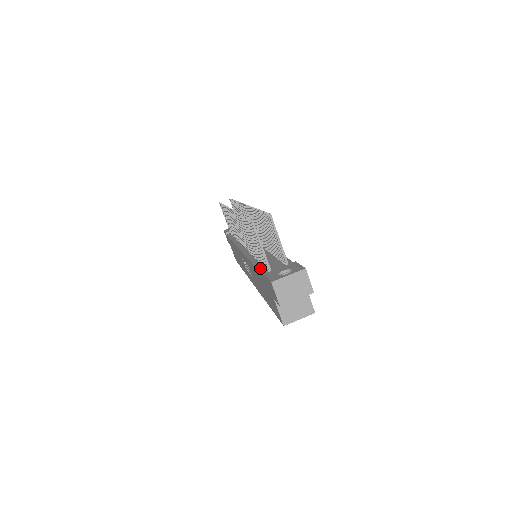
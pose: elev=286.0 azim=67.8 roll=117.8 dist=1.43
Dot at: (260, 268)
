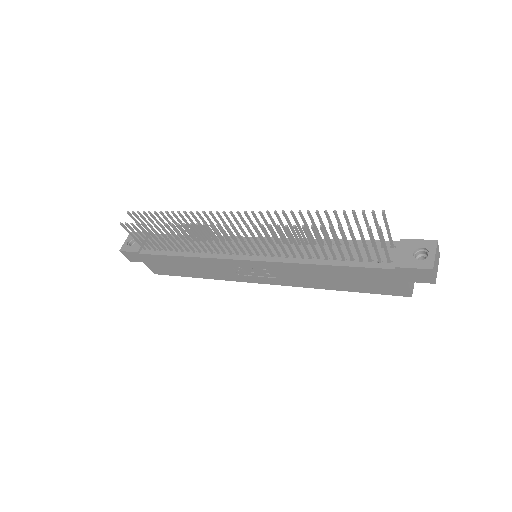
Dot at: (356, 264)
